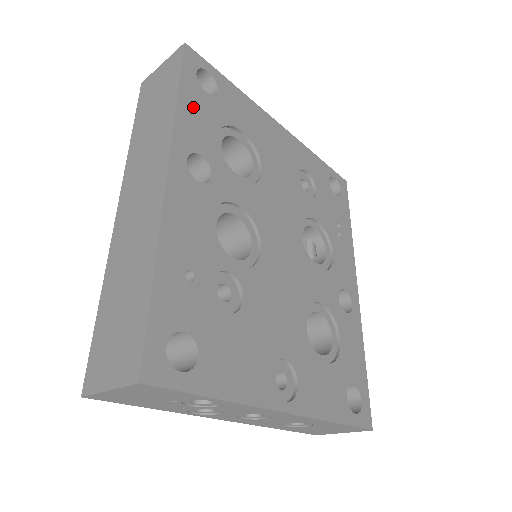
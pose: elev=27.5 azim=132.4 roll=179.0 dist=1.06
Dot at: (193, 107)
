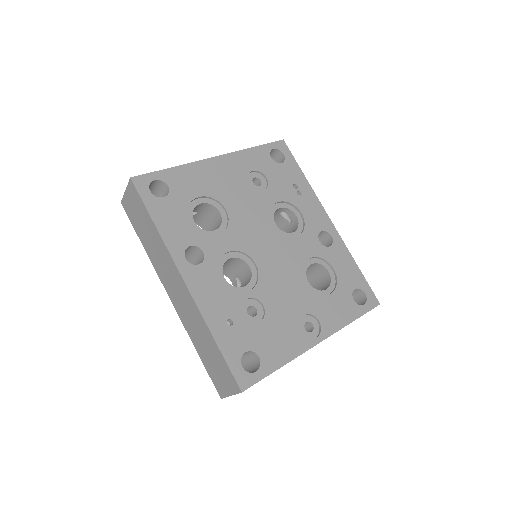
Dot at: (165, 219)
